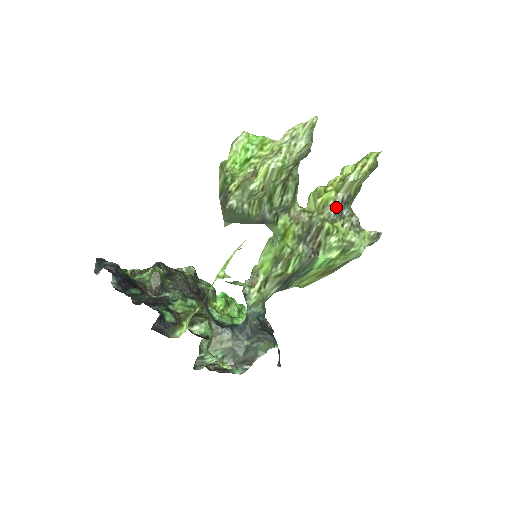
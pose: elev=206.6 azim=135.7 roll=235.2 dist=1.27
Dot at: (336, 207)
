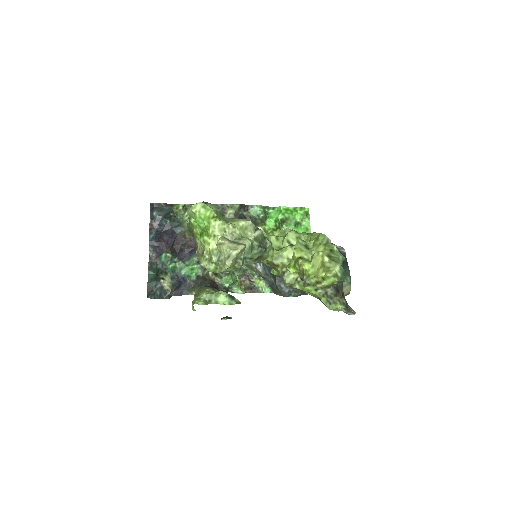
Dot at: occluded
